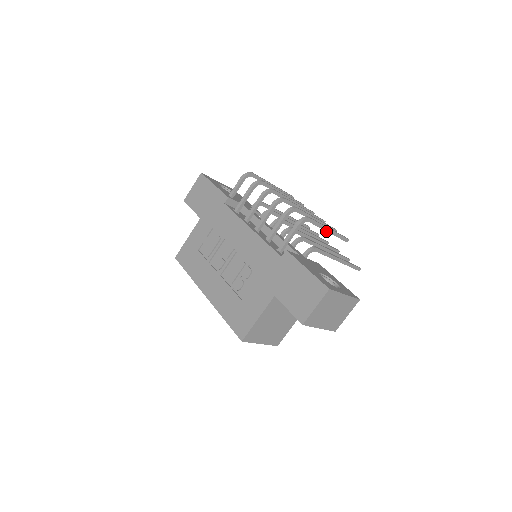
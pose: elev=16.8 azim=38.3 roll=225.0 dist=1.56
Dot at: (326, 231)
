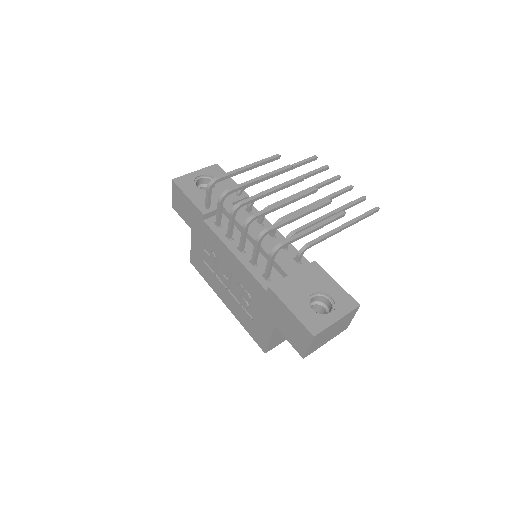
Dot at: (310, 233)
